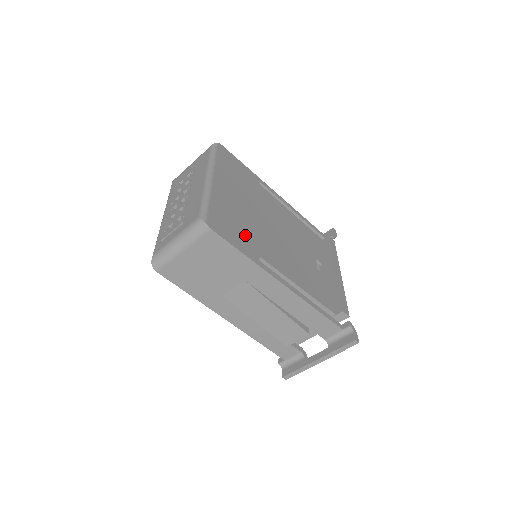
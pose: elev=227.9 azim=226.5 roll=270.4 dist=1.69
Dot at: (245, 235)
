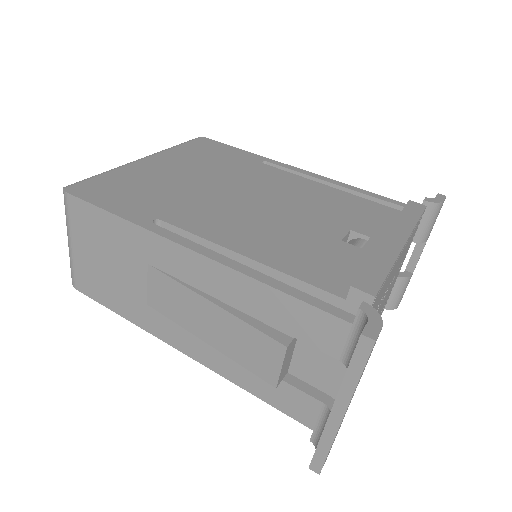
Dot at: (149, 200)
